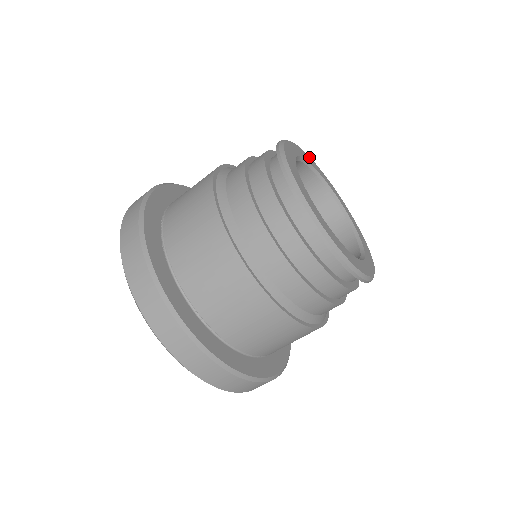
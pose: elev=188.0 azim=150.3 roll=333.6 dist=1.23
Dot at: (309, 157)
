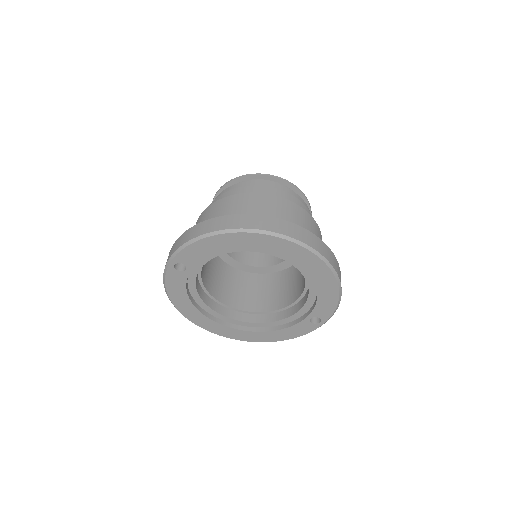
Dot at: occluded
